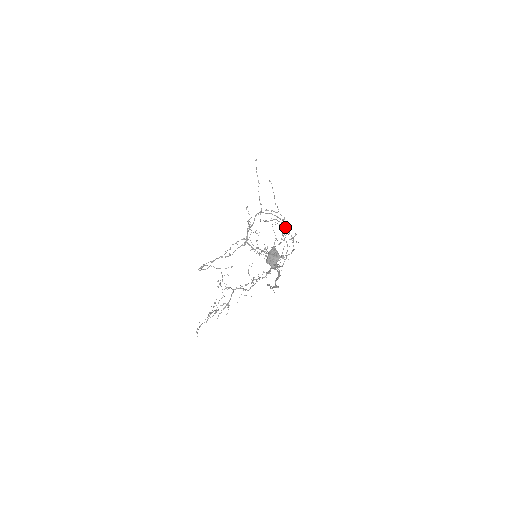
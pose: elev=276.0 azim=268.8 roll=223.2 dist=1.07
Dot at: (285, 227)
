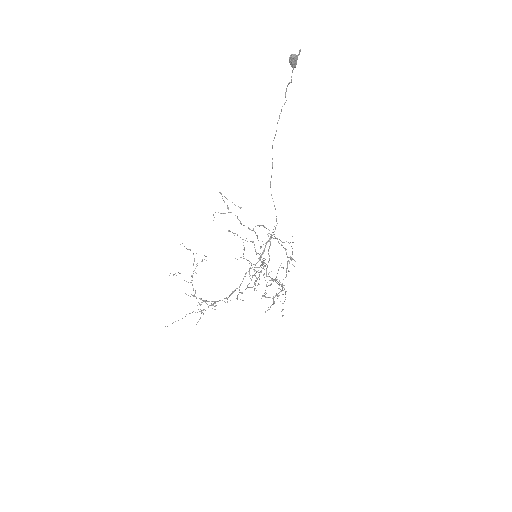
Dot at: occluded
